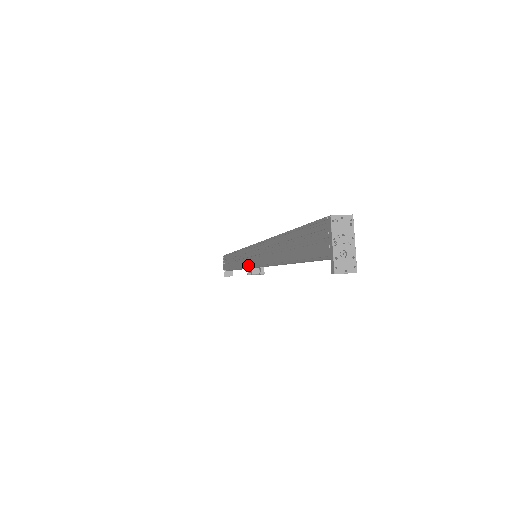
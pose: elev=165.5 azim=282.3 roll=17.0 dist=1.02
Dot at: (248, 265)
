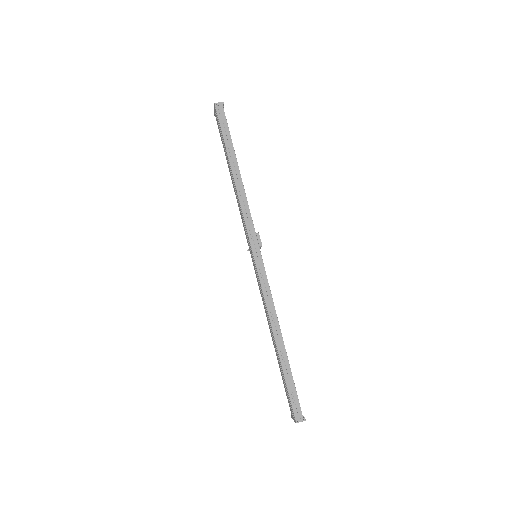
Dot at: occluded
